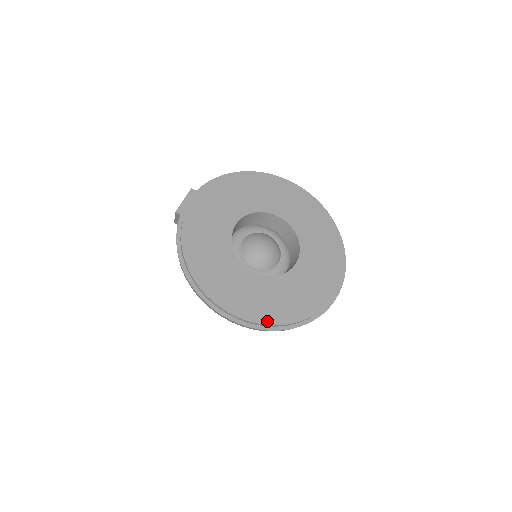
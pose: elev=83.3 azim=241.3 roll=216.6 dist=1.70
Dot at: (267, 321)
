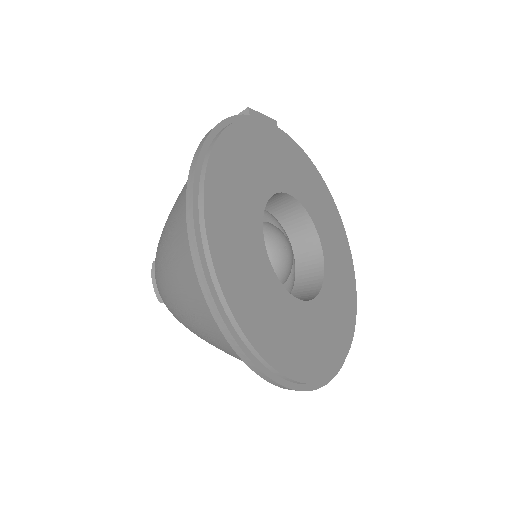
Dot at: (234, 305)
